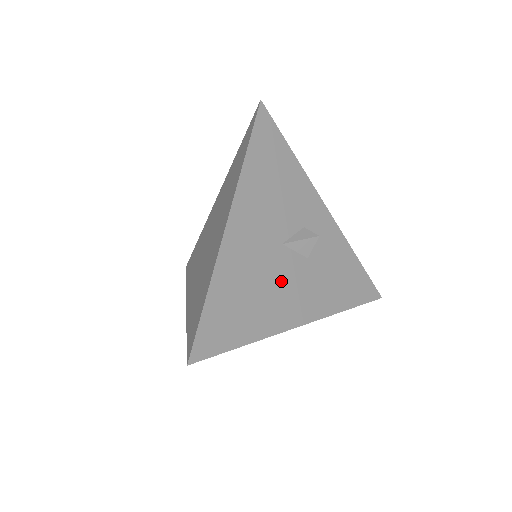
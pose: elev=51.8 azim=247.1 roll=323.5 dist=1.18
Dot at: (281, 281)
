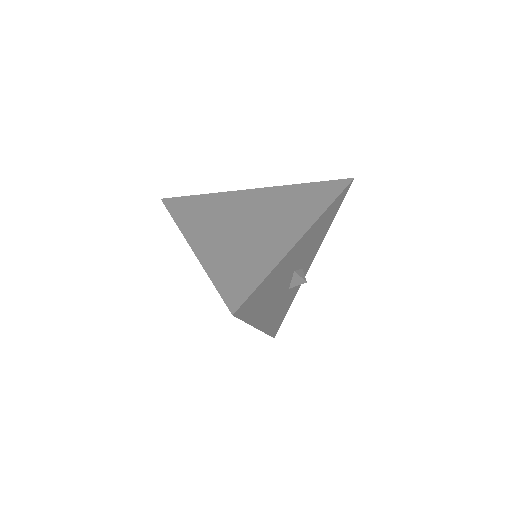
Dot at: (278, 294)
